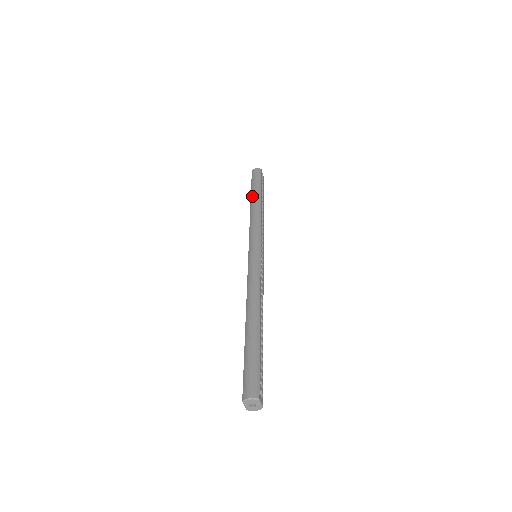
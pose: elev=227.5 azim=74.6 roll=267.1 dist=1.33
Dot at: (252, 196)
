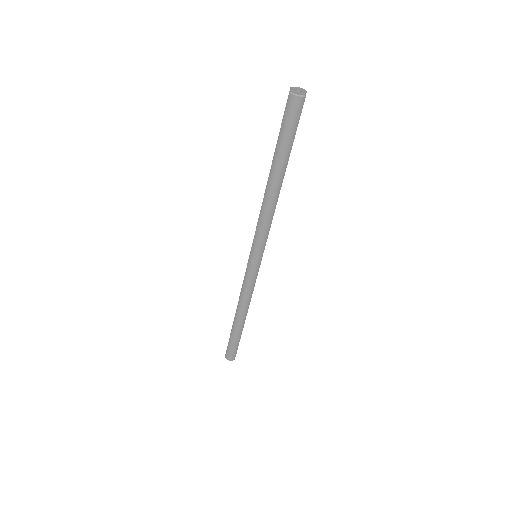
Dot at: occluded
